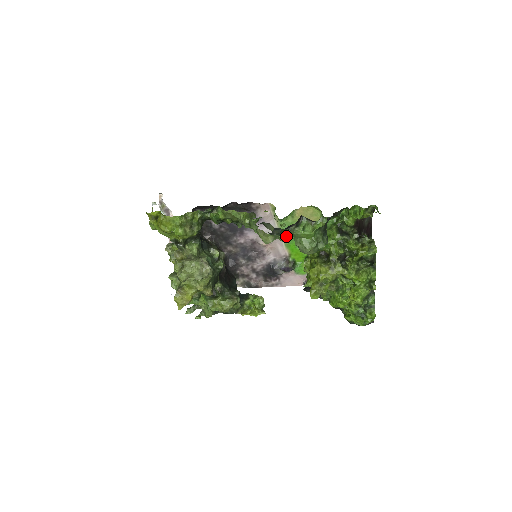
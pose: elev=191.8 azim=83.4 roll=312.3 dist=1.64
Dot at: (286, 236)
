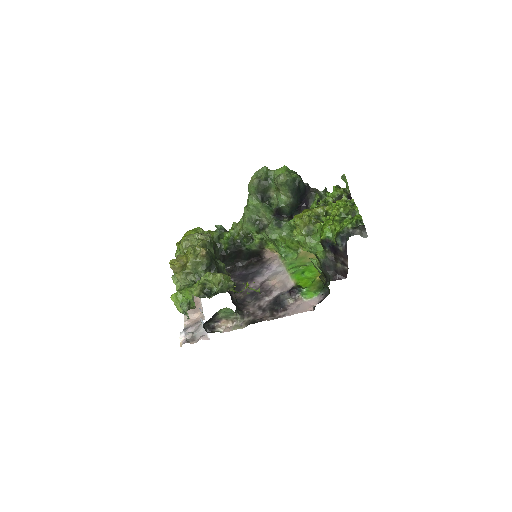
Dot at: (291, 269)
